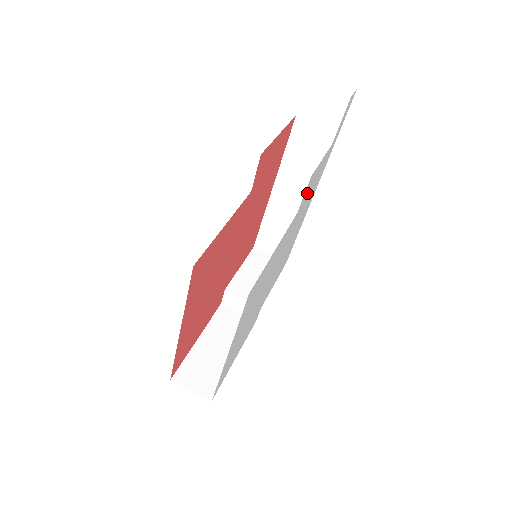
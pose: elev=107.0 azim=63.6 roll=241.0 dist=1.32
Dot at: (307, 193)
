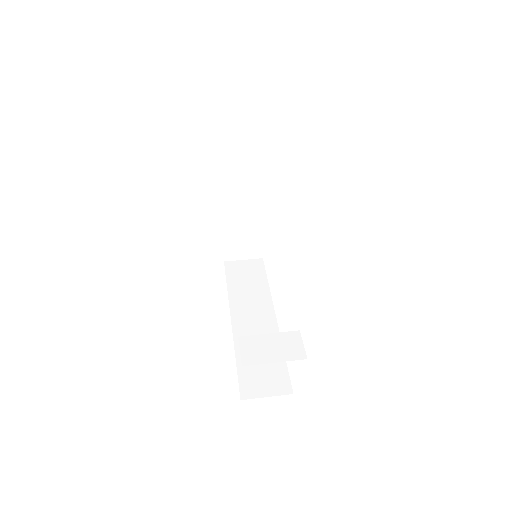
Dot at: occluded
